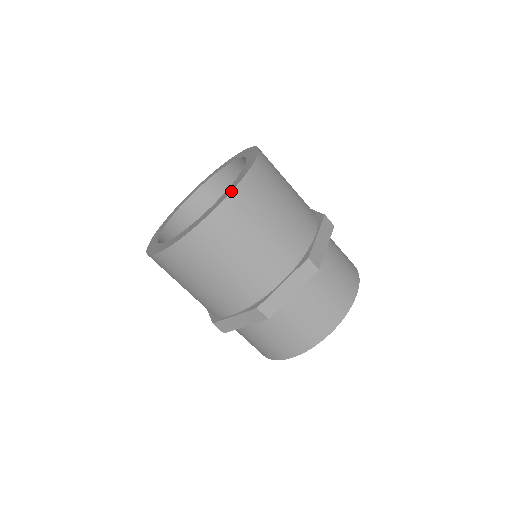
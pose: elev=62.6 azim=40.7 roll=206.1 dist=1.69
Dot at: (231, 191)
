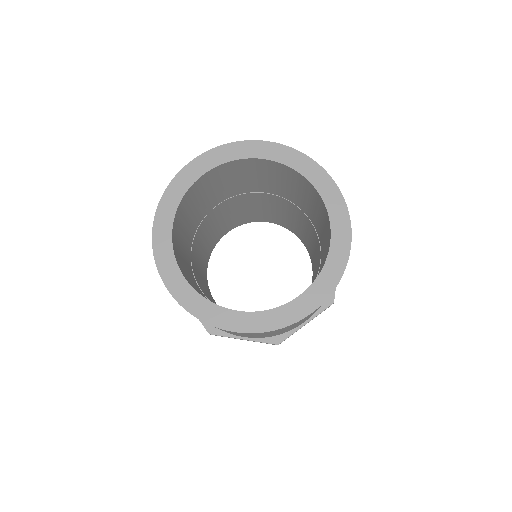
Dot at: occluded
